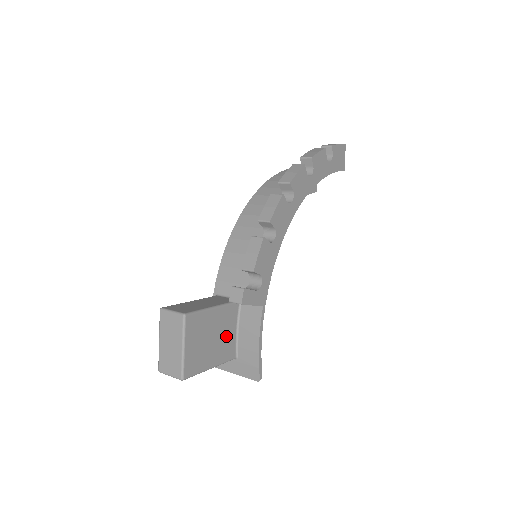
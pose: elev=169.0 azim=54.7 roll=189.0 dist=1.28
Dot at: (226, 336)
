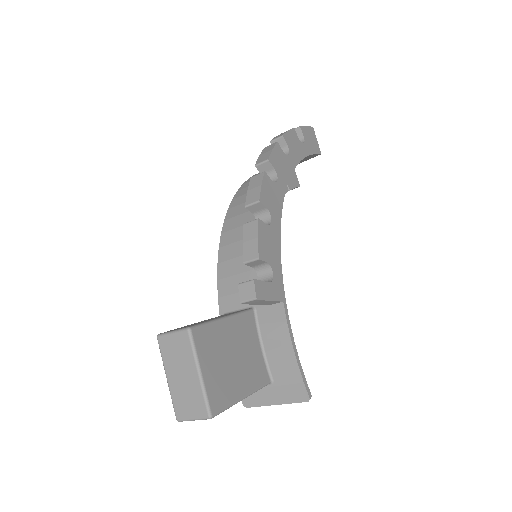
Dot at: (250, 354)
